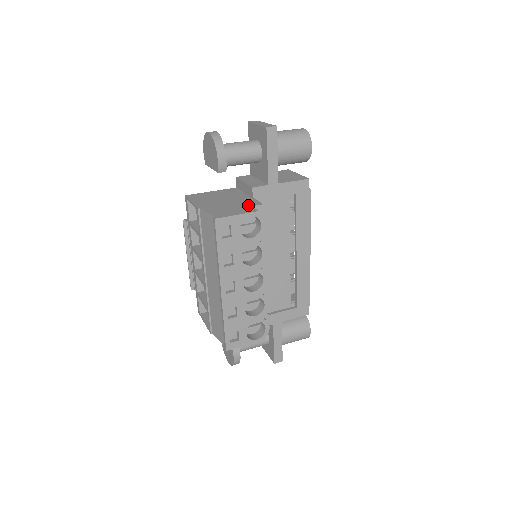
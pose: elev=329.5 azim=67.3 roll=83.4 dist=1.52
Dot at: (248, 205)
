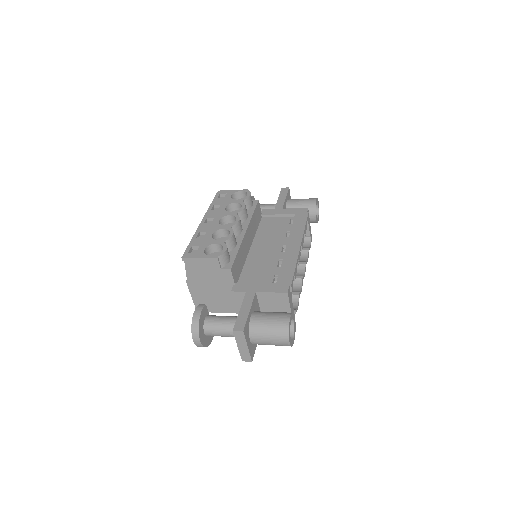
Dot at: occluded
